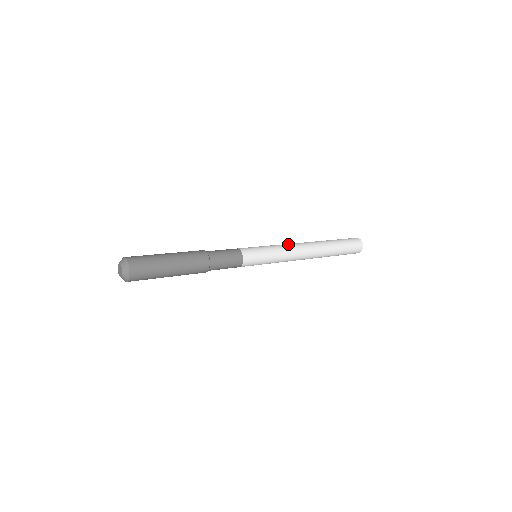
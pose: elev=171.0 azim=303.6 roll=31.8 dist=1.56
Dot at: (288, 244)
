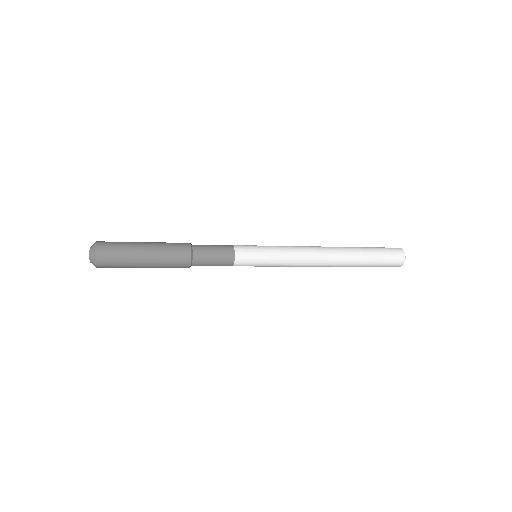
Dot at: occluded
